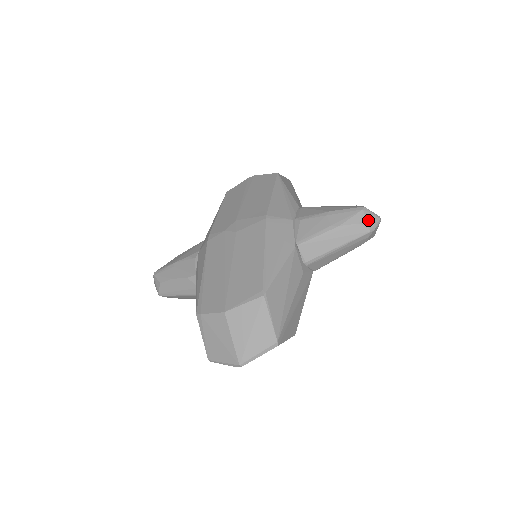
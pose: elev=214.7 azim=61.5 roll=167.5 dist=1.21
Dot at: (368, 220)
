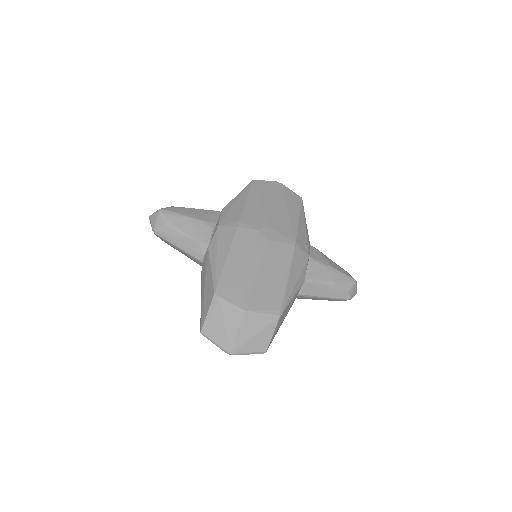
Dot at: (353, 291)
